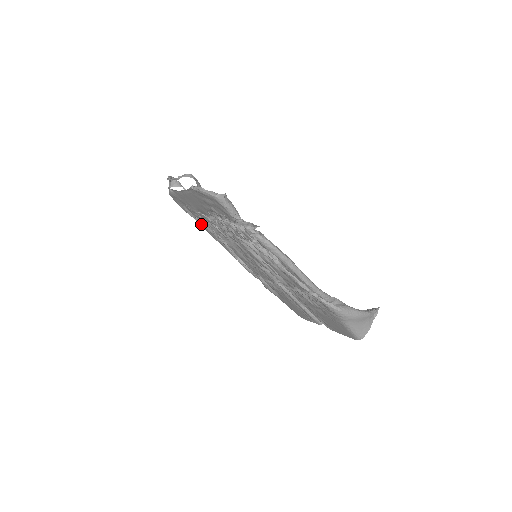
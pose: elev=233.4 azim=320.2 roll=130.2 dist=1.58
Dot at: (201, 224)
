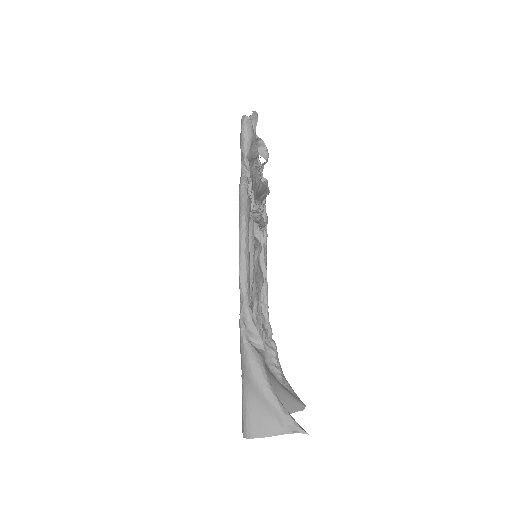
Dot at: occluded
